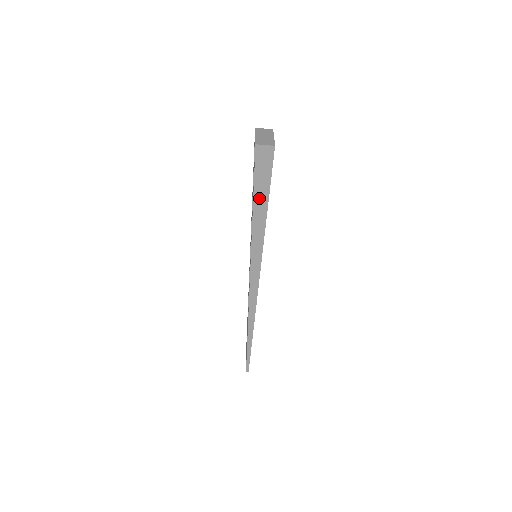
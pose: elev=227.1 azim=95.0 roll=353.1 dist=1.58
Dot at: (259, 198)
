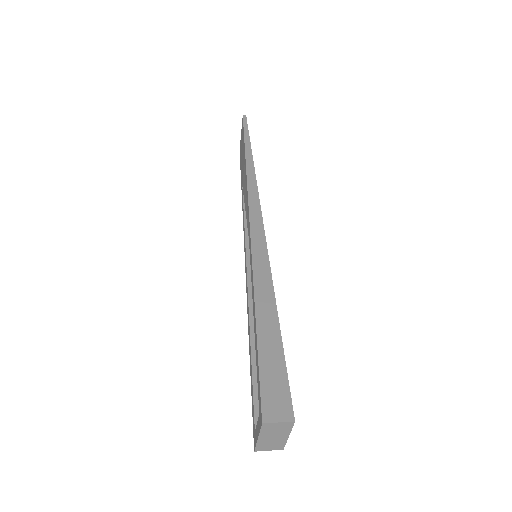
Dot at: occluded
